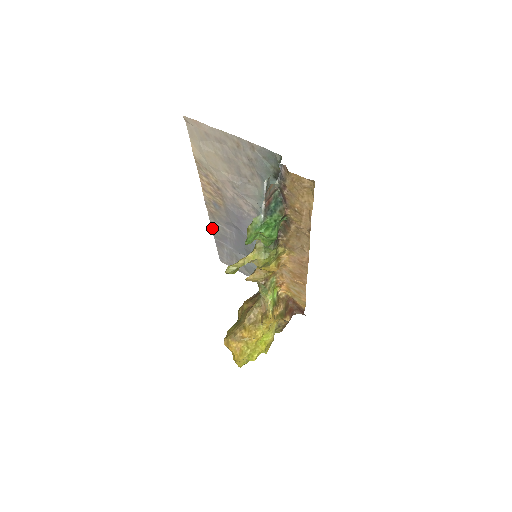
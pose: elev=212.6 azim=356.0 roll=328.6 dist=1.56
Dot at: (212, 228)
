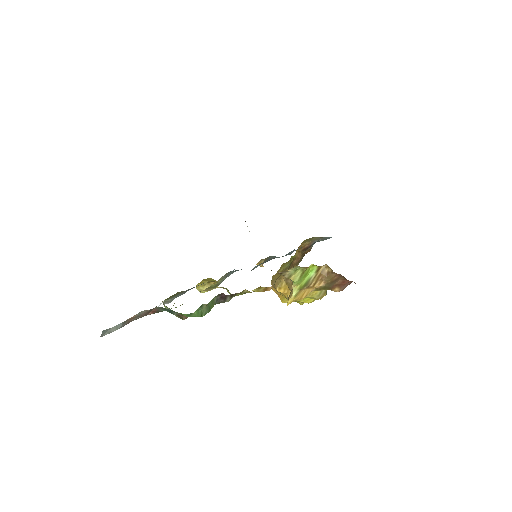
Dot at: occluded
